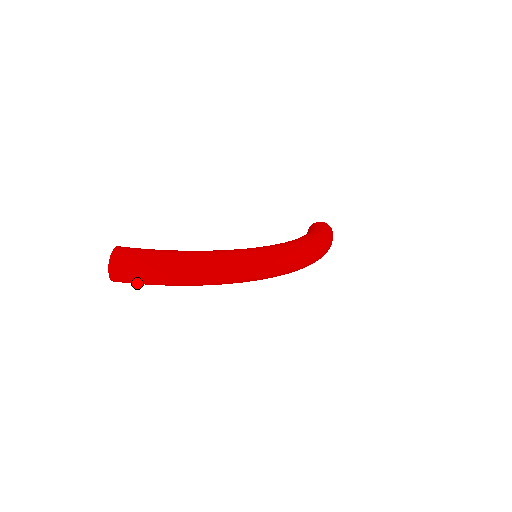
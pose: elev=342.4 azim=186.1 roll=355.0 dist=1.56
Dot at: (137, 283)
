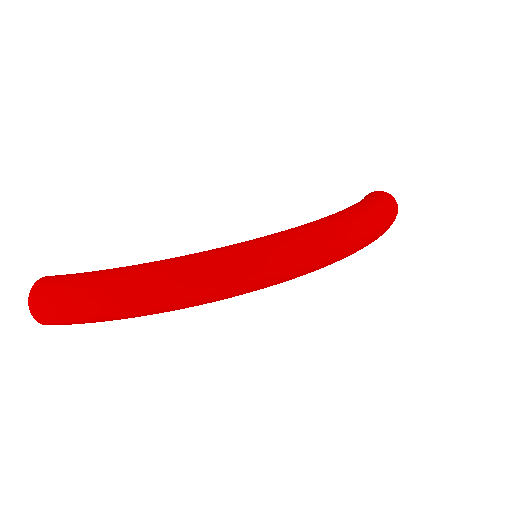
Dot at: (72, 323)
